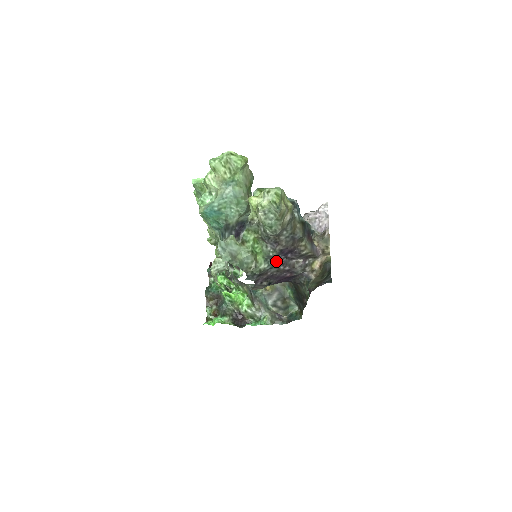
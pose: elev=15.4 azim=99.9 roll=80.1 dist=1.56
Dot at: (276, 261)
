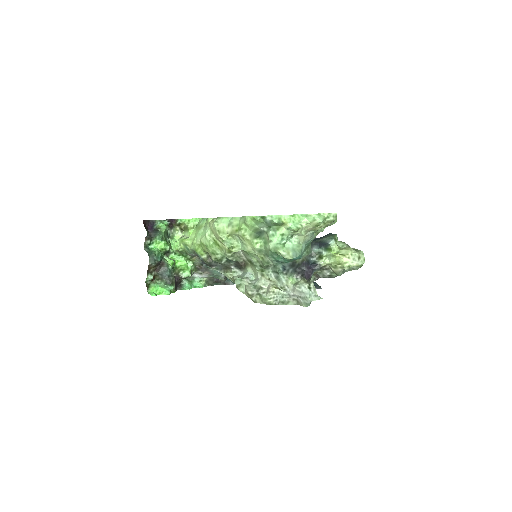
Dot at: occluded
